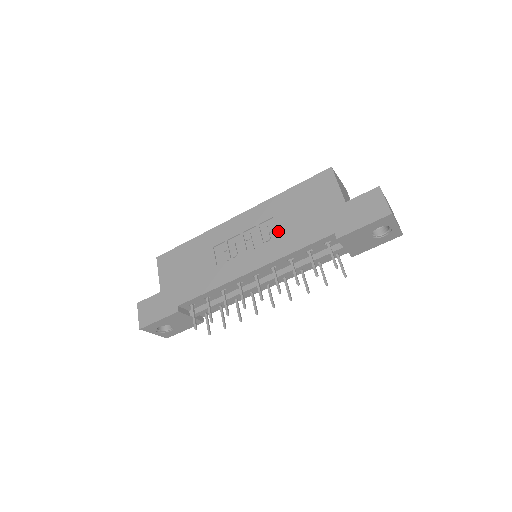
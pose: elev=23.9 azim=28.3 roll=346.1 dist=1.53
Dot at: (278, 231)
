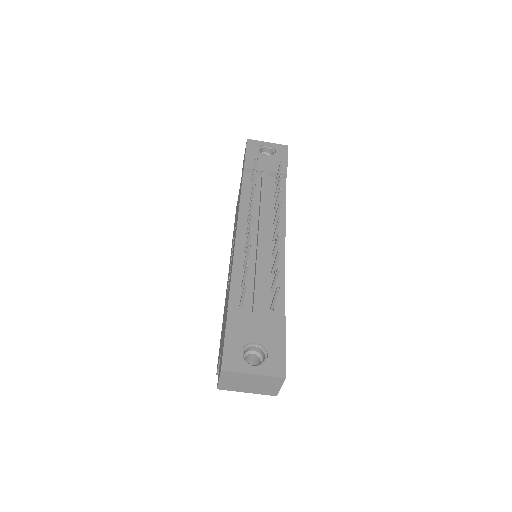
Dot at: (235, 225)
